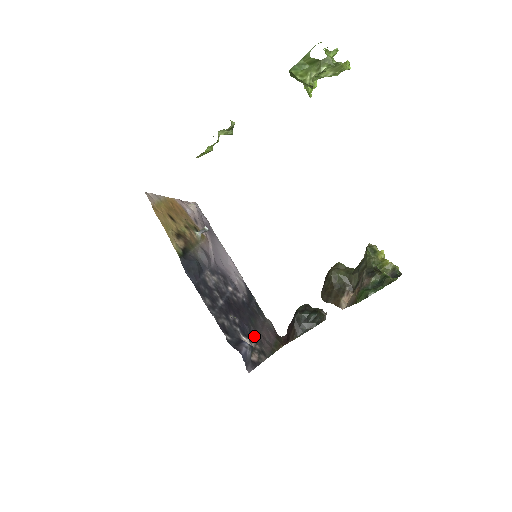
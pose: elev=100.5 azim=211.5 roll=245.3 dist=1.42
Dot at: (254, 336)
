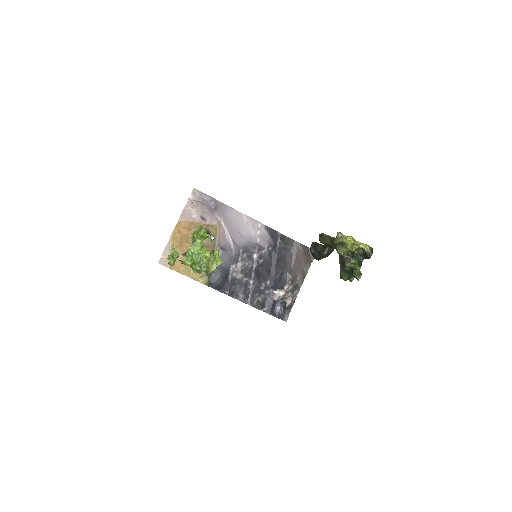
Dot at: (286, 278)
